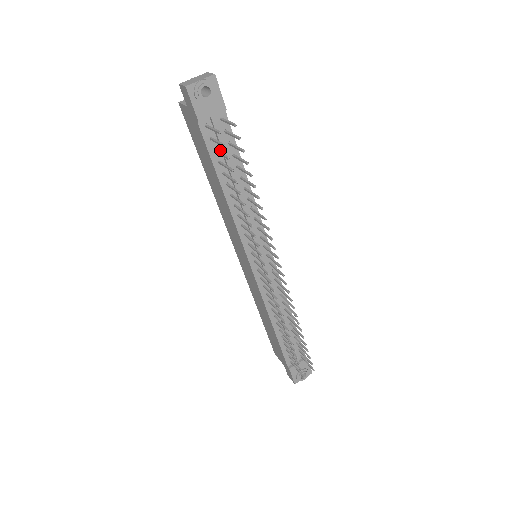
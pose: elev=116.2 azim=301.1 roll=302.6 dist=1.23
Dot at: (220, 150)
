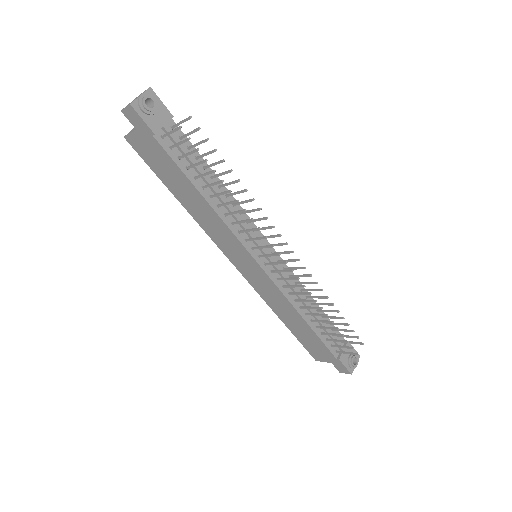
Dot at: occluded
